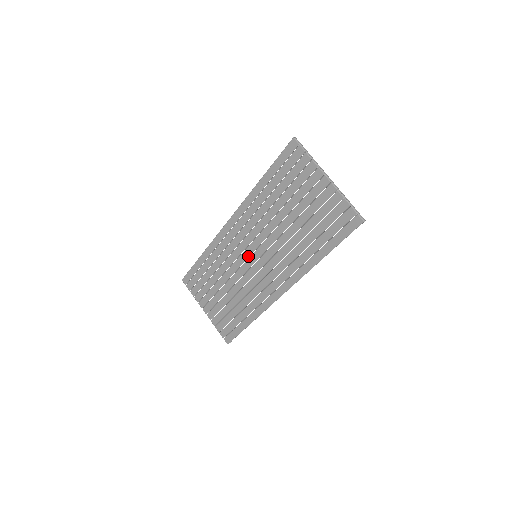
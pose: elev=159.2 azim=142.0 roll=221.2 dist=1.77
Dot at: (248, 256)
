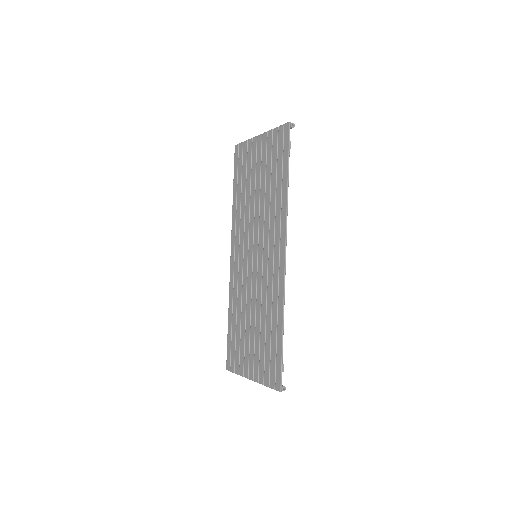
Dot at: (251, 264)
